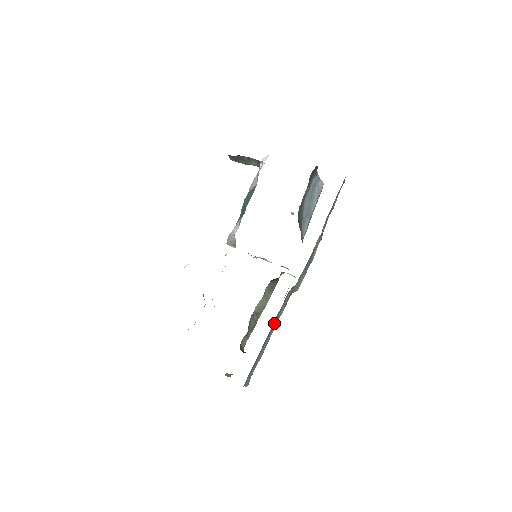
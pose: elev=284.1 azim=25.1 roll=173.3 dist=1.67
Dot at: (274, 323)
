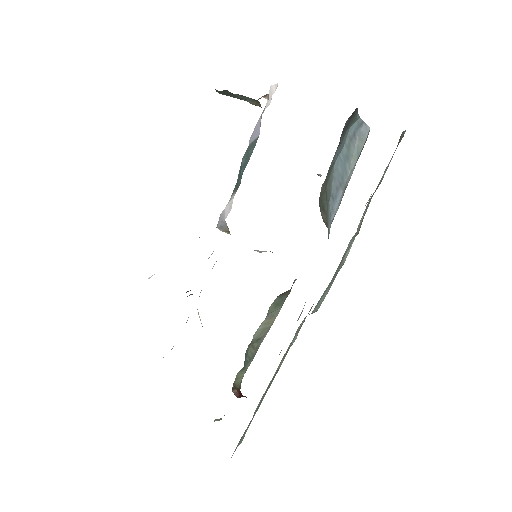
Dot at: (276, 372)
